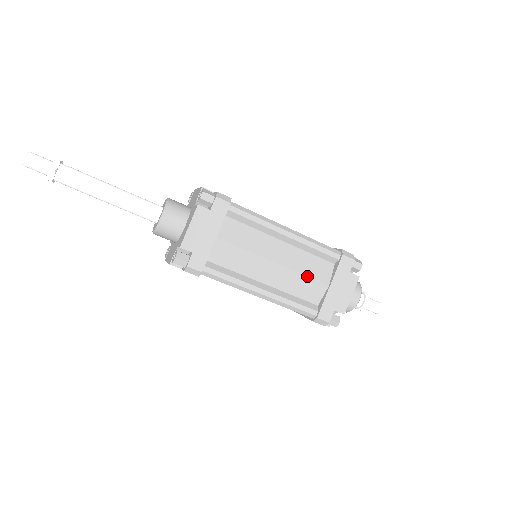
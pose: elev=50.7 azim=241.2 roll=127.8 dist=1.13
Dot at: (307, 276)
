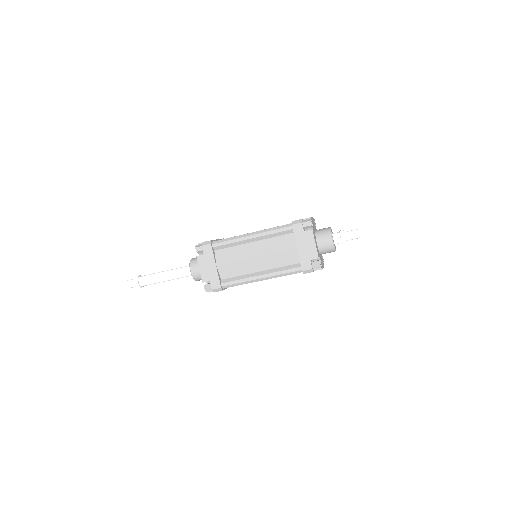
Dot at: (280, 251)
